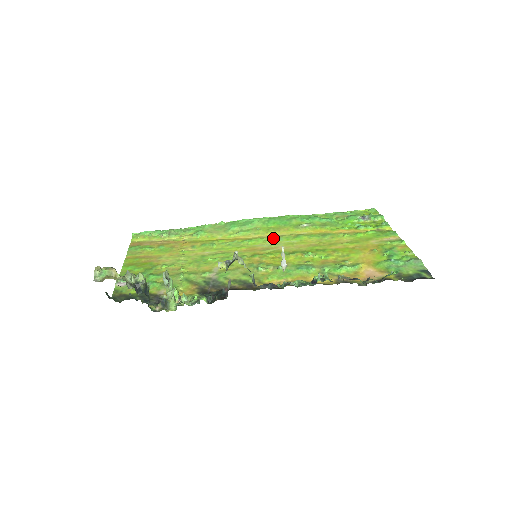
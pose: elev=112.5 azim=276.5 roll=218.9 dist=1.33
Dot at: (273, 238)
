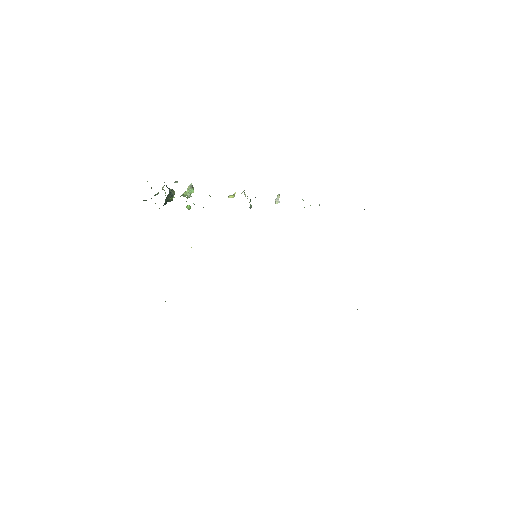
Dot at: occluded
